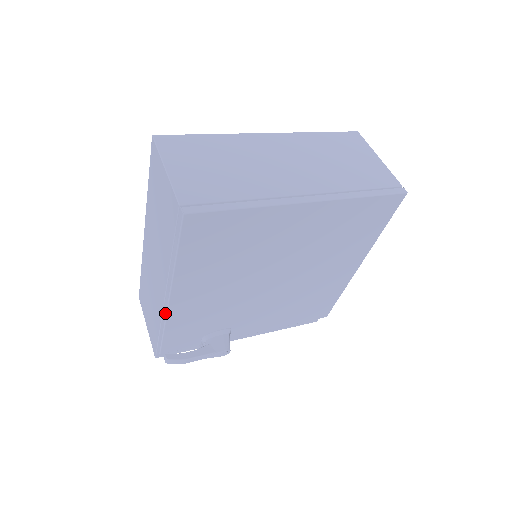
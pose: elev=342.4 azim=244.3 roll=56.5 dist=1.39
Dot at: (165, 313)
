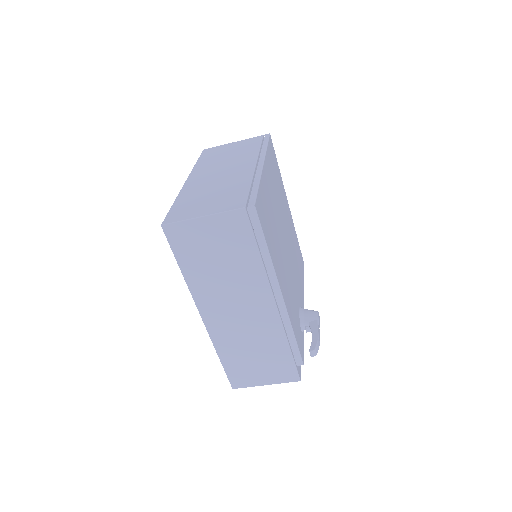
Dot at: (286, 316)
